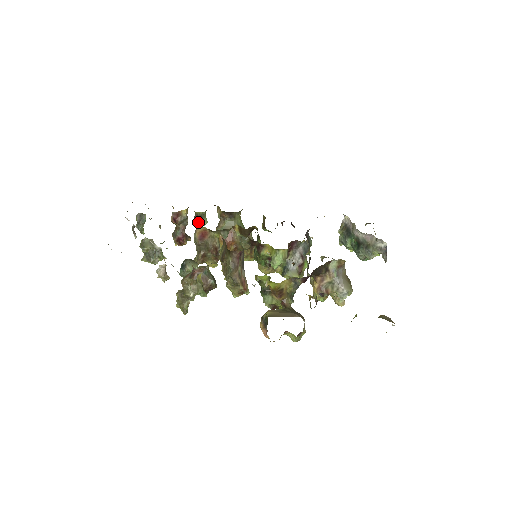
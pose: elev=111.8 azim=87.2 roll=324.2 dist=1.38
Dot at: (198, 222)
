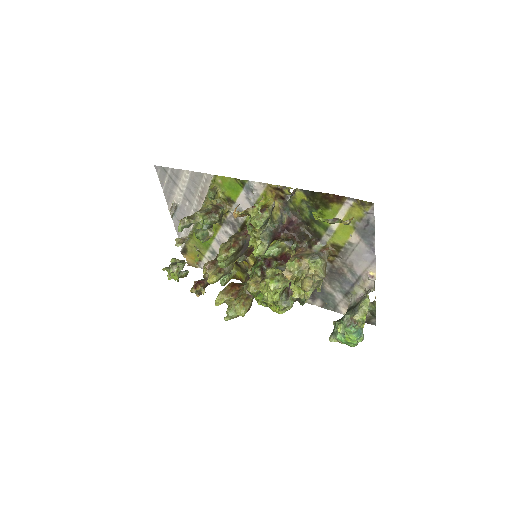
Dot at: (223, 276)
